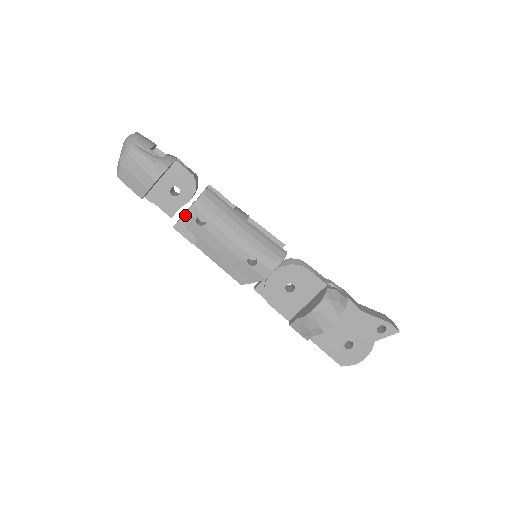
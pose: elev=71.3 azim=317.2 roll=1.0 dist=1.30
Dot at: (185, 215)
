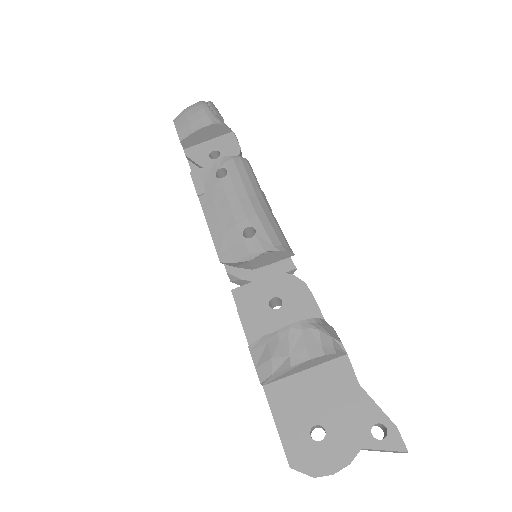
Dot at: (210, 166)
